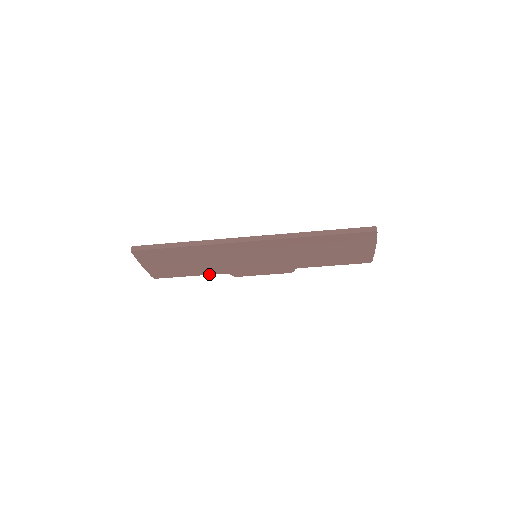
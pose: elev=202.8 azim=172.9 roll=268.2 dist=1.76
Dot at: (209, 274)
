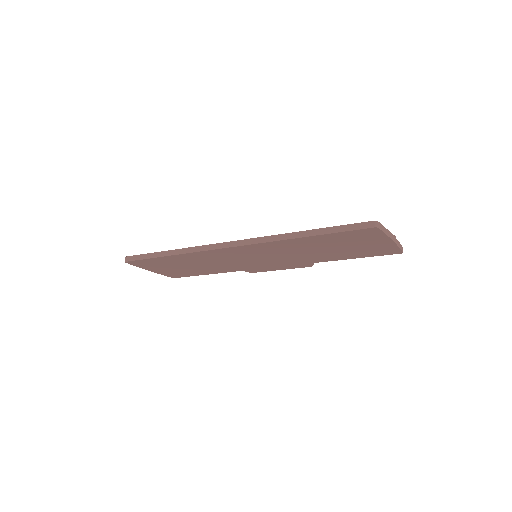
Dot at: (223, 272)
